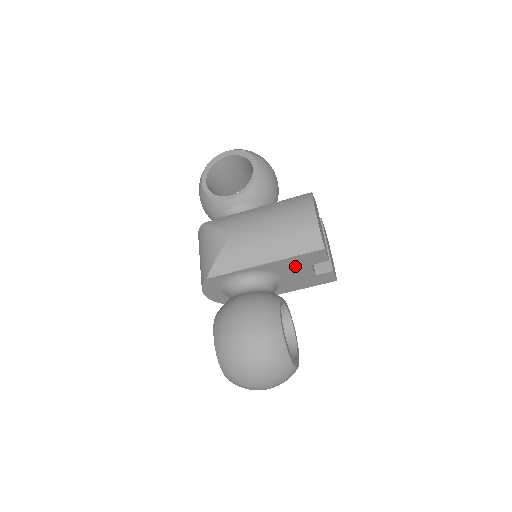
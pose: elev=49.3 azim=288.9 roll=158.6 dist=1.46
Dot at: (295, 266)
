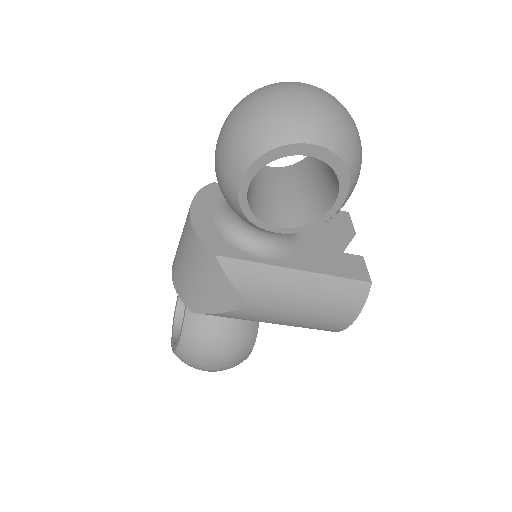
Dot at: occluded
